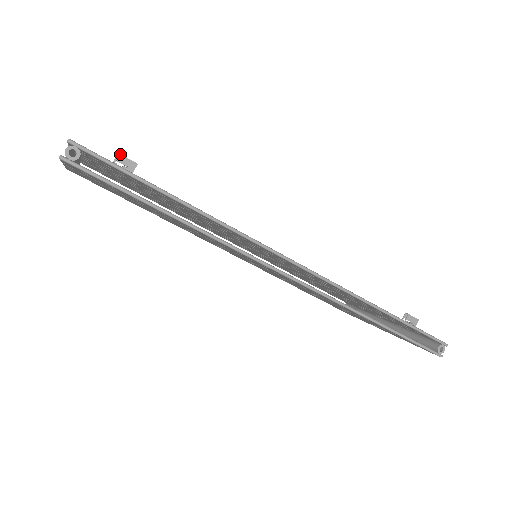
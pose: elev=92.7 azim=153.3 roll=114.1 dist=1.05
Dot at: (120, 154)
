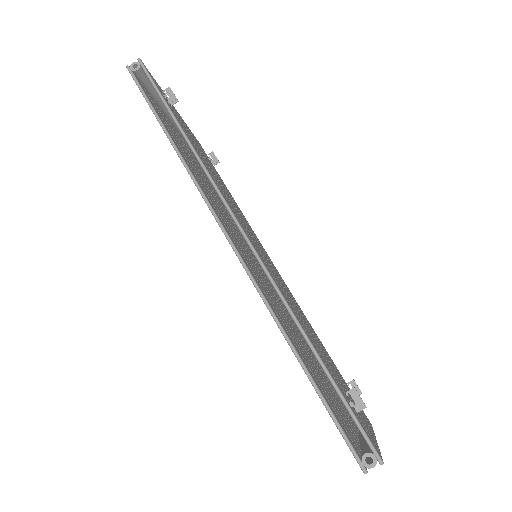
Dot at: (170, 88)
